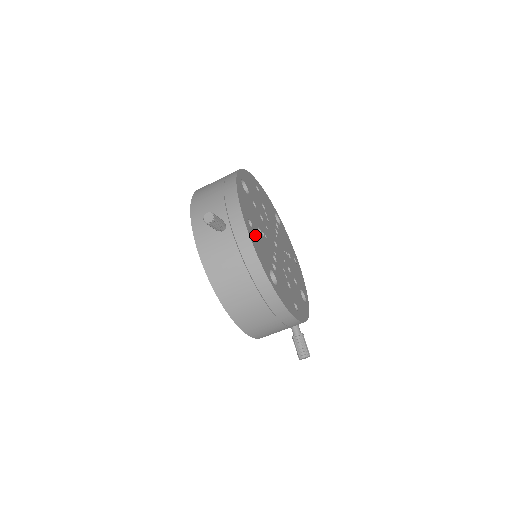
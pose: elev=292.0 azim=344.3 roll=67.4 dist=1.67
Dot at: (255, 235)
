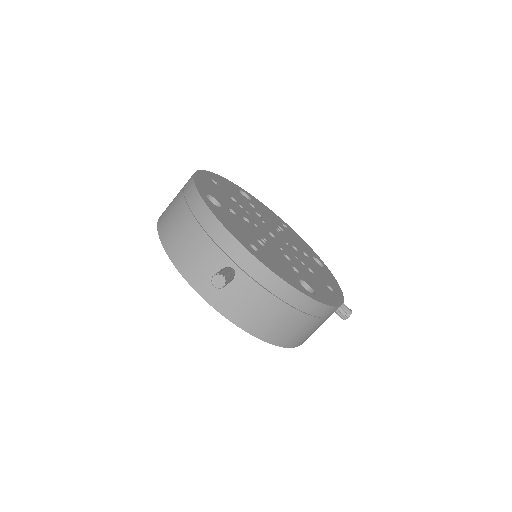
Dot at: (266, 257)
